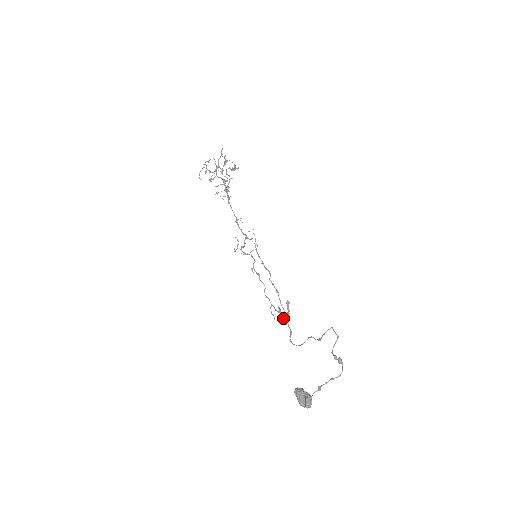
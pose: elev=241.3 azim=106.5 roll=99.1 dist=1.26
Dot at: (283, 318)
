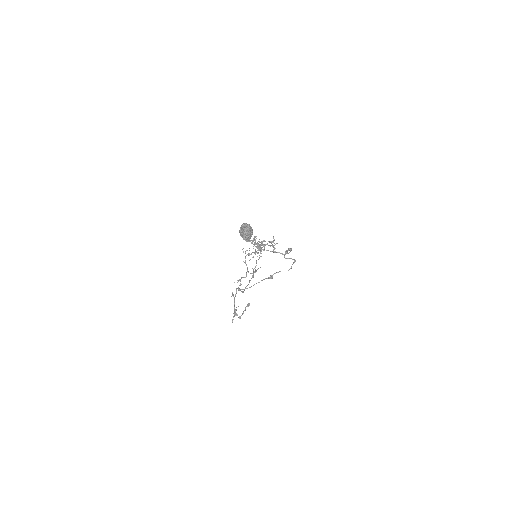
Dot at: (234, 314)
